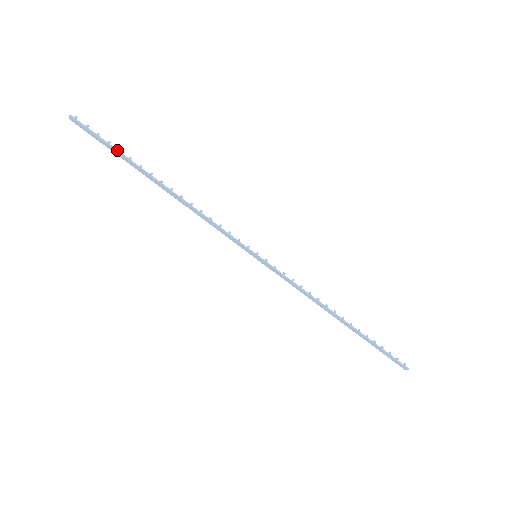
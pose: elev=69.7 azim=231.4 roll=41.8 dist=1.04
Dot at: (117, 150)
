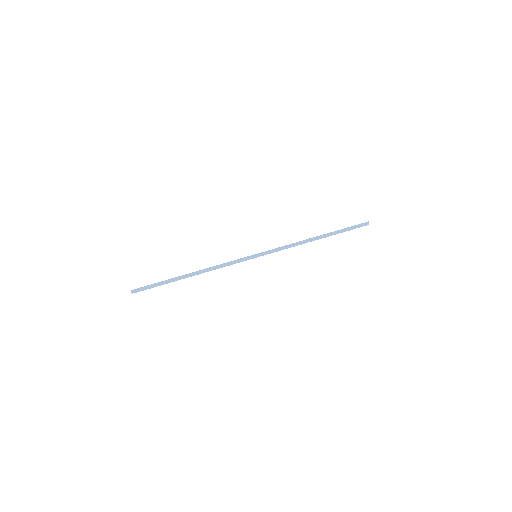
Dot at: (161, 282)
